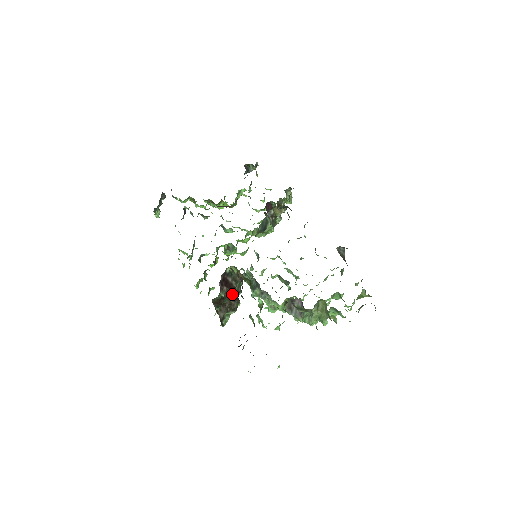
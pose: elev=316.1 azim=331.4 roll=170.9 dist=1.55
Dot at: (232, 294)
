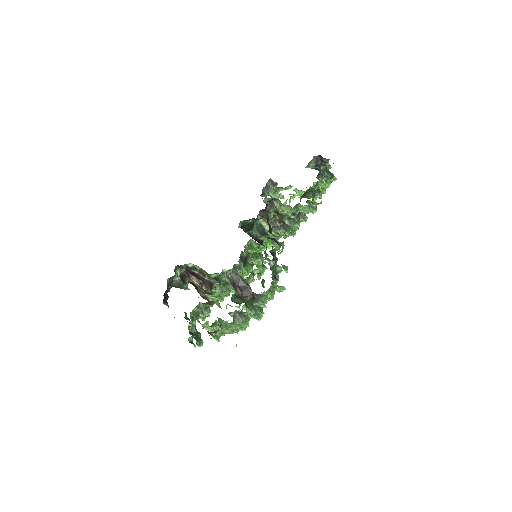
Dot at: (205, 282)
